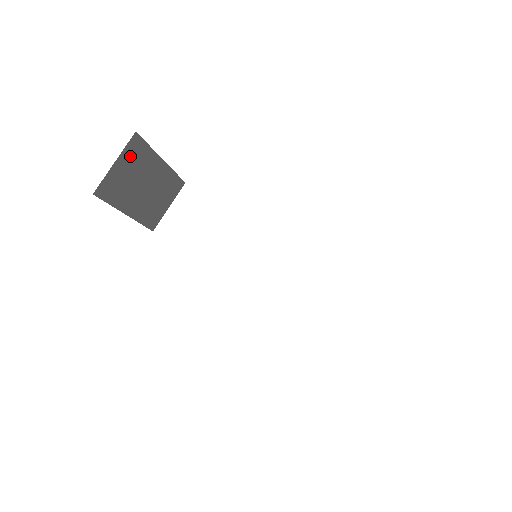
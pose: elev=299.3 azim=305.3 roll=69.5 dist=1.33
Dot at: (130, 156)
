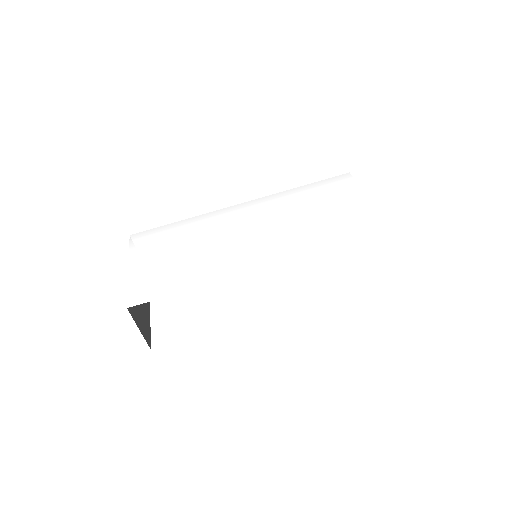
Dot at: (134, 312)
